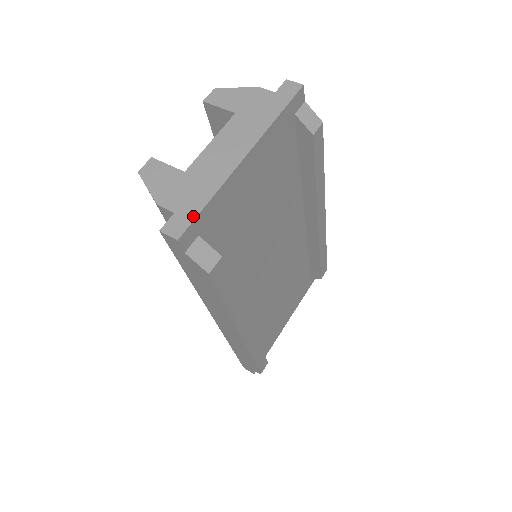
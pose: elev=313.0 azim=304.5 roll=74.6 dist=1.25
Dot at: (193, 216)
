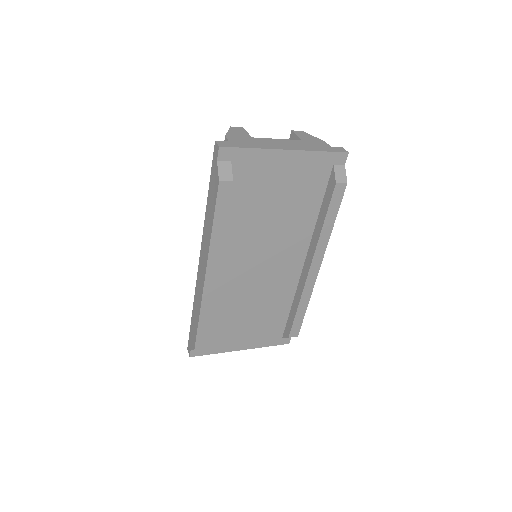
Dot at: (236, 146)
